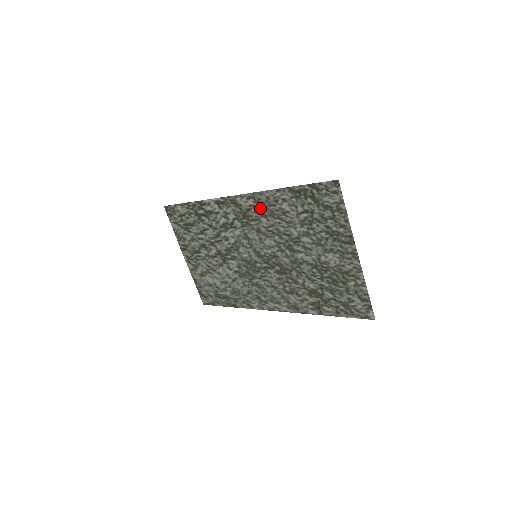
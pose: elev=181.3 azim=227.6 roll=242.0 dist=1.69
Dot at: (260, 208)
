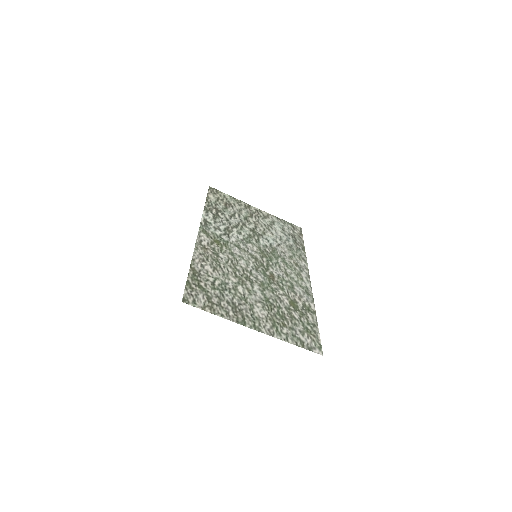
Dot at: (210, 251)
